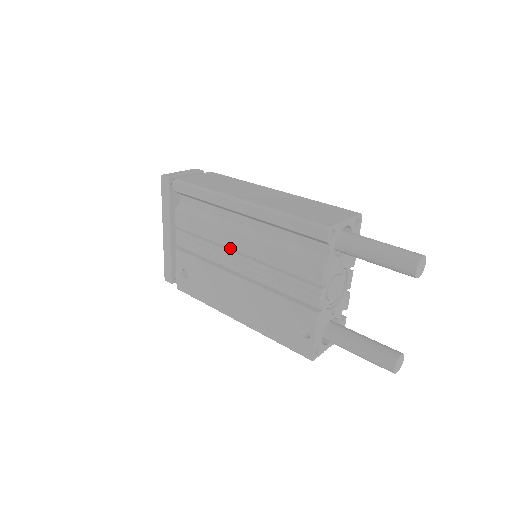
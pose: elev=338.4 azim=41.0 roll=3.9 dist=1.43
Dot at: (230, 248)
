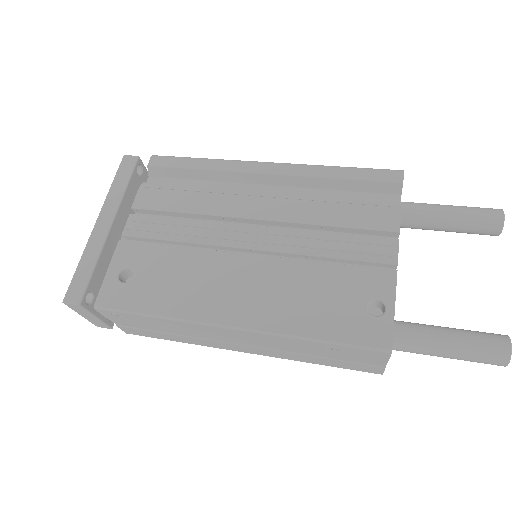
Dot at: occluded
